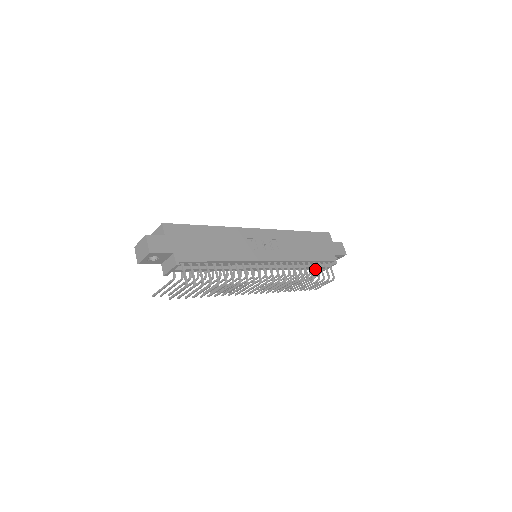
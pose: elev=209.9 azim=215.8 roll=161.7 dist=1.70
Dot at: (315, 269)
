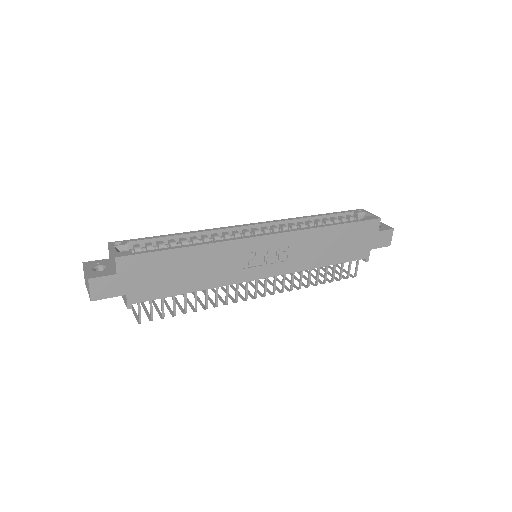
Dot at: (333, 270)
